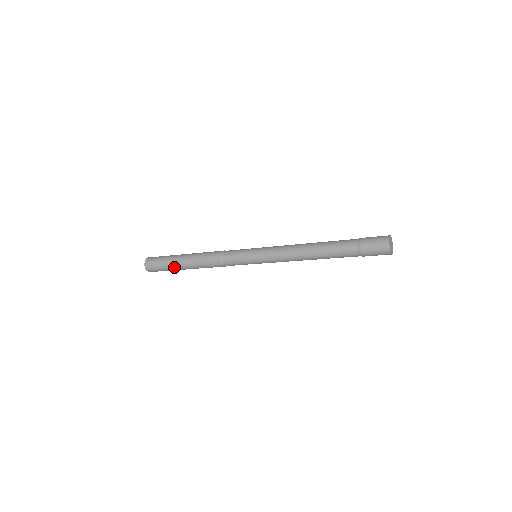
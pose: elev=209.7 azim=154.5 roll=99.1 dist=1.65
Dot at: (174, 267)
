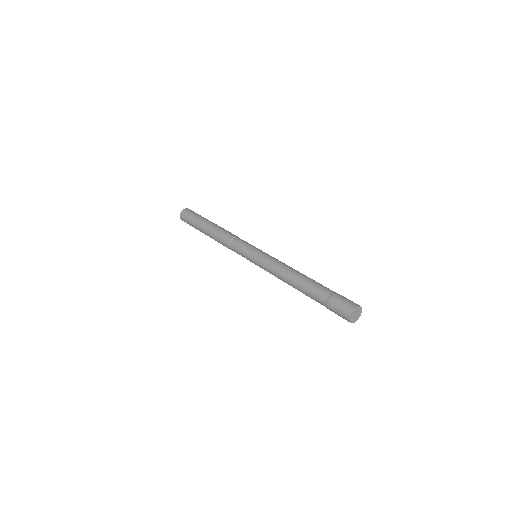
Dot at: (198, 229)
